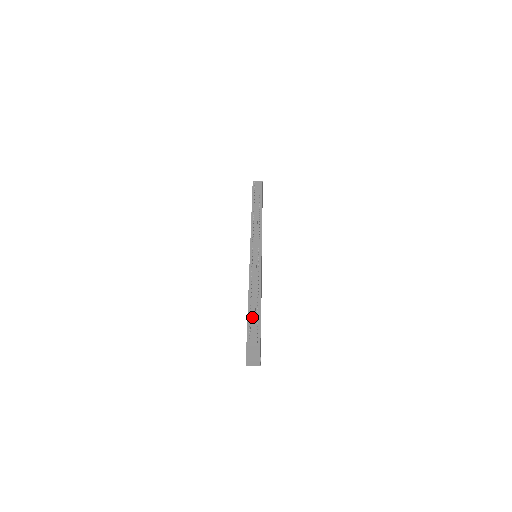
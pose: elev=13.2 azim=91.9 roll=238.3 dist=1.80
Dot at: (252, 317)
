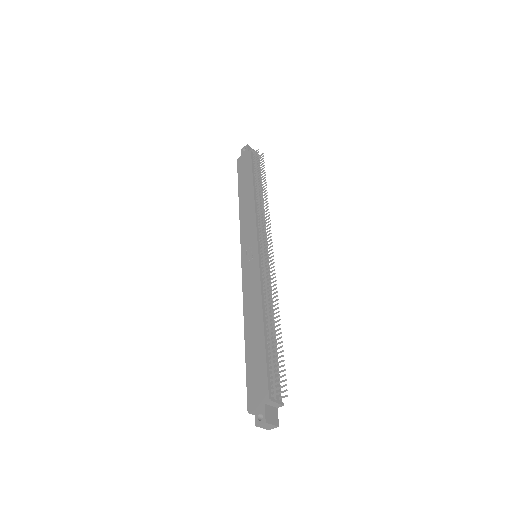
Dot at: (270, 354)
